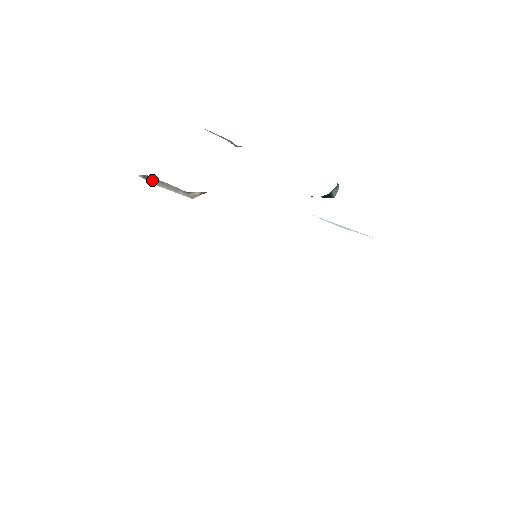
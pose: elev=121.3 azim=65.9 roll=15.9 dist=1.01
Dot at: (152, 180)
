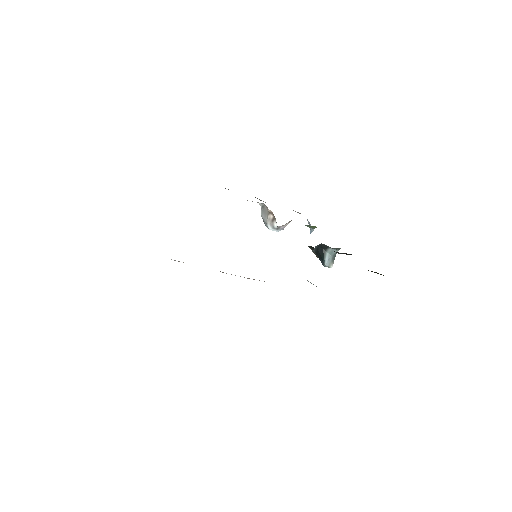
Dot at: (263, 210)
